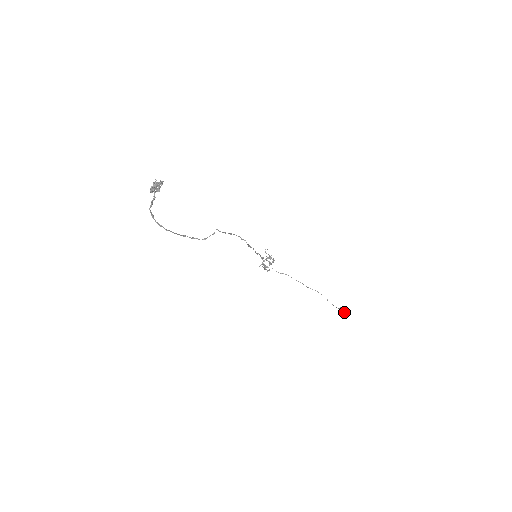
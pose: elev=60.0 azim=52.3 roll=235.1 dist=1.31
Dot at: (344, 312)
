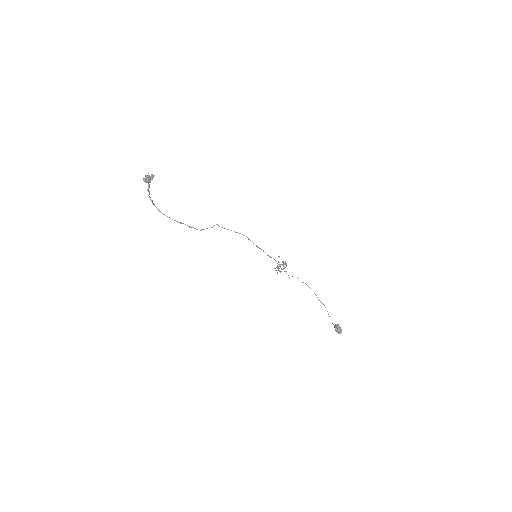
Dot at: (336, 329)
